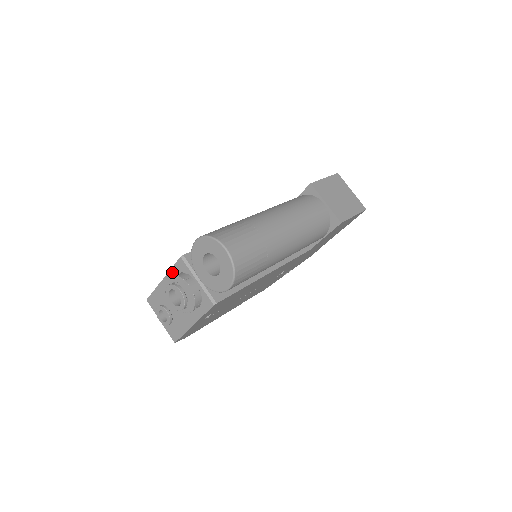
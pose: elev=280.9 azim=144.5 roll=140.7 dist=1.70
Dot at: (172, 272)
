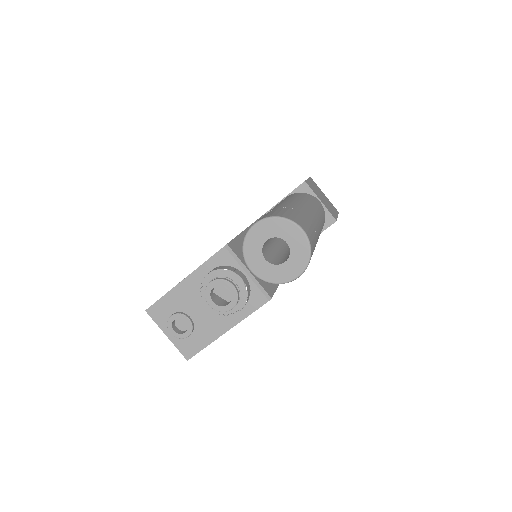
Dot at: (204, 267)
